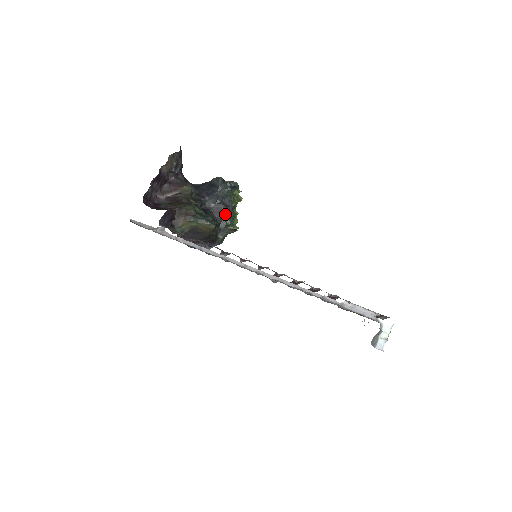
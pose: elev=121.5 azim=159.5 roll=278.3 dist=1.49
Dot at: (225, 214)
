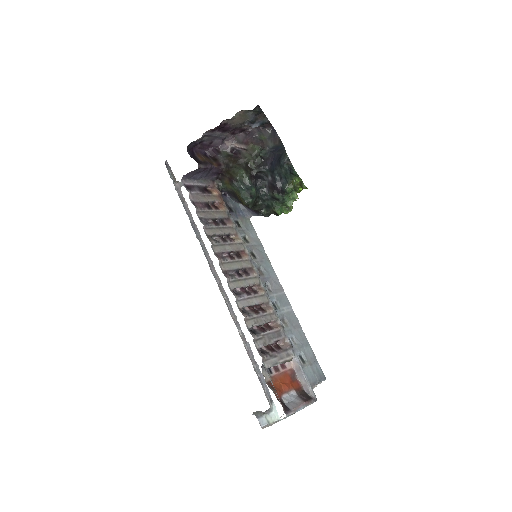
Dot at: (274, 194)
